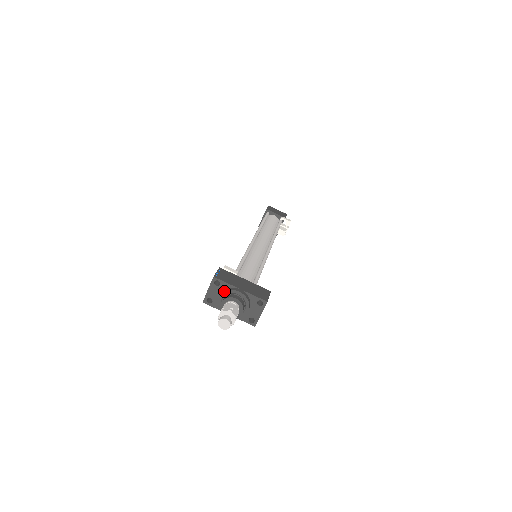
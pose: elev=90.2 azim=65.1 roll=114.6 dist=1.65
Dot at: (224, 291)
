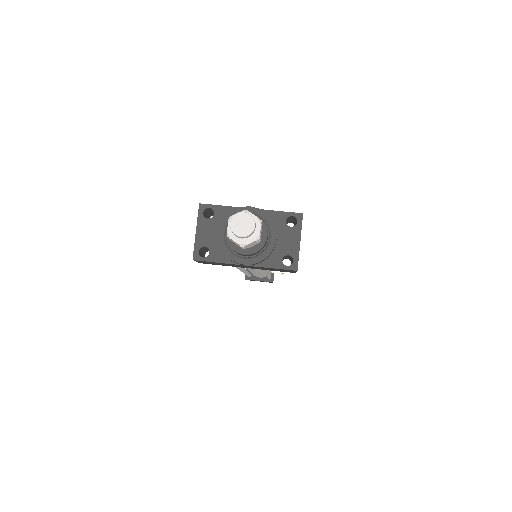
Dot at: (224, 216)
